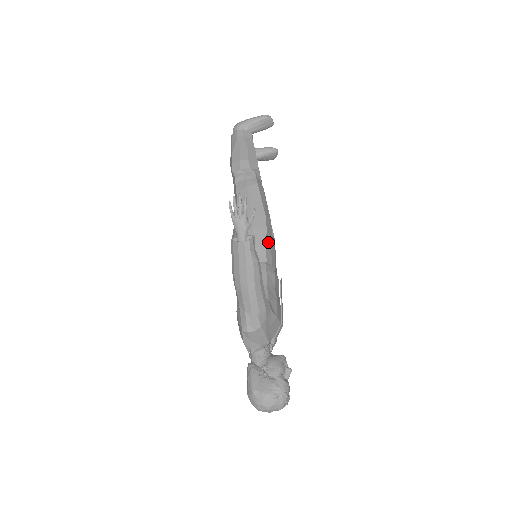
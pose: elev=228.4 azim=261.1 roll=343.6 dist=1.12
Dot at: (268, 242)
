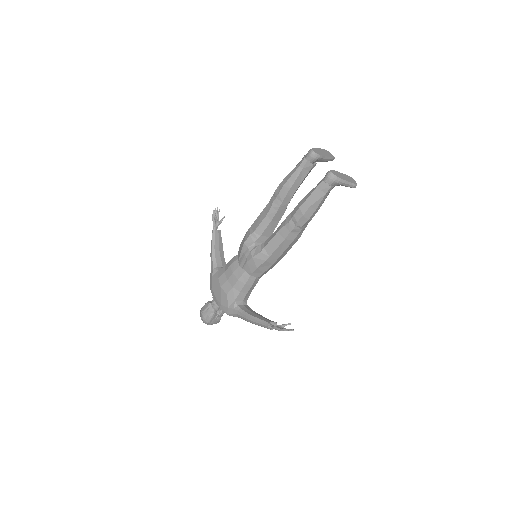
Dot at: occluded
